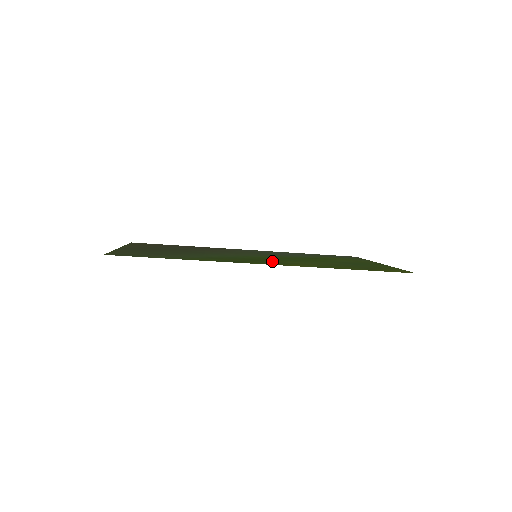
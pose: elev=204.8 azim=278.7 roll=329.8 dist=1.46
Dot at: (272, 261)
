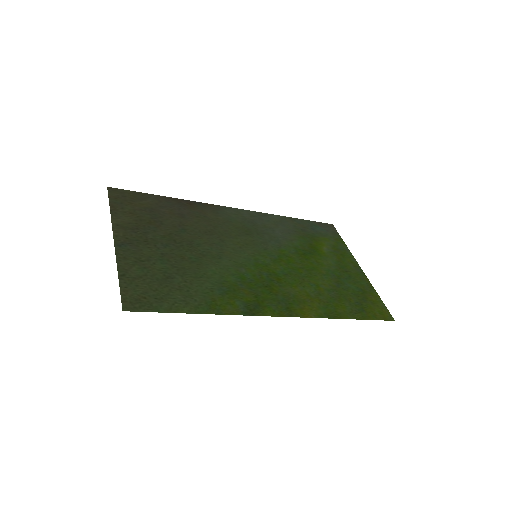
Dot at: (280, 292)
